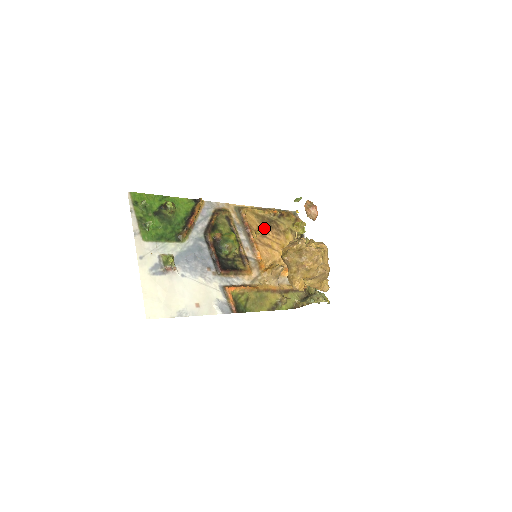
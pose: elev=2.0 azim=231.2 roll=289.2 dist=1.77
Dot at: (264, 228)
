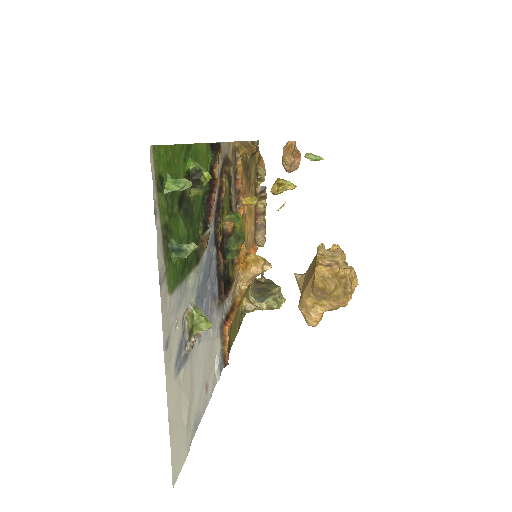
Dot at: (244, 184)
